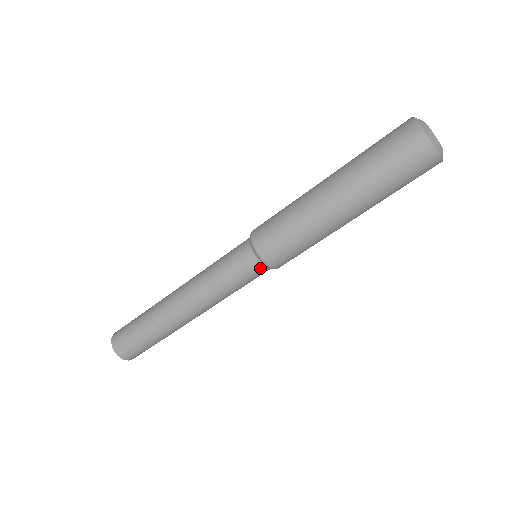
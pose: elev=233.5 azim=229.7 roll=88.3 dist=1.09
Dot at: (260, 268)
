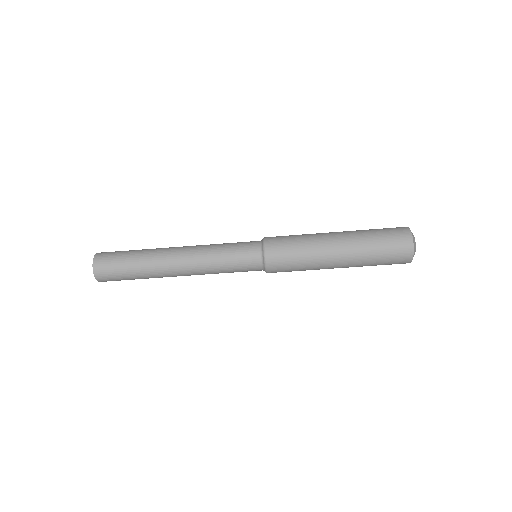
Dot at: (257, 253)
